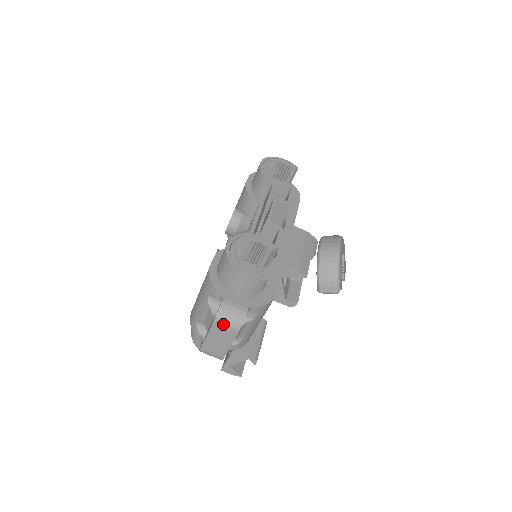
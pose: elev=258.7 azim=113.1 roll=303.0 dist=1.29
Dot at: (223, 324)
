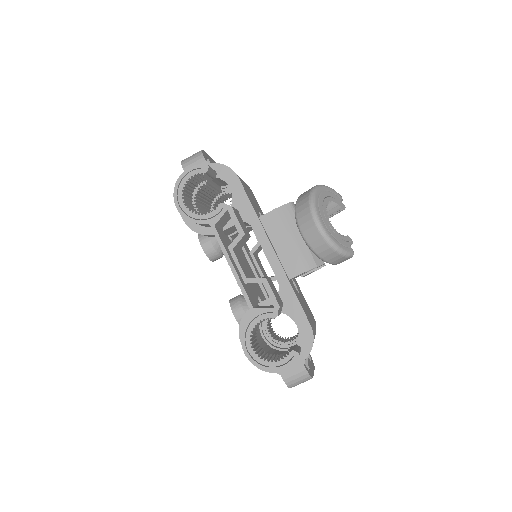
Dot at: occluded
